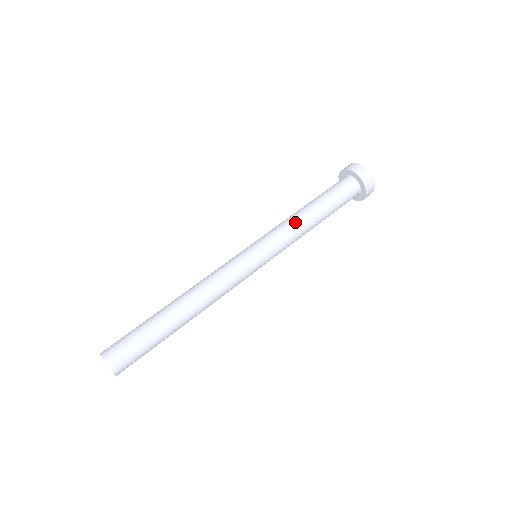
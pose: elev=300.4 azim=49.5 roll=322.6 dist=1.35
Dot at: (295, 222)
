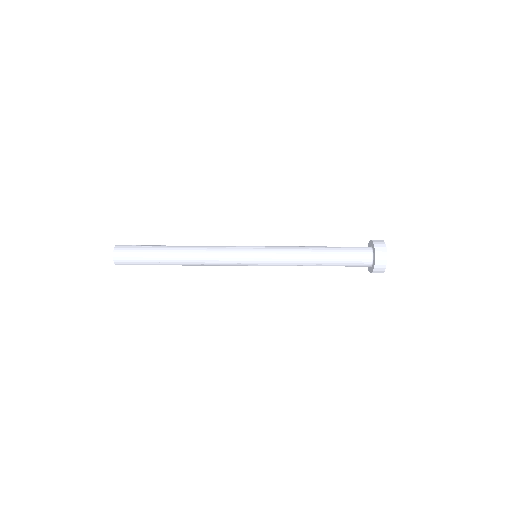
Dot at: (299, 255)
